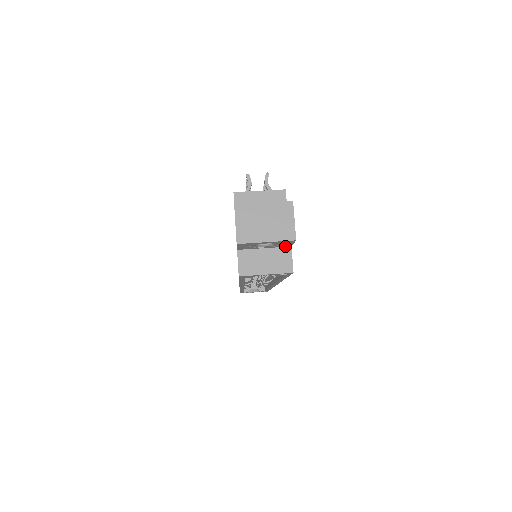
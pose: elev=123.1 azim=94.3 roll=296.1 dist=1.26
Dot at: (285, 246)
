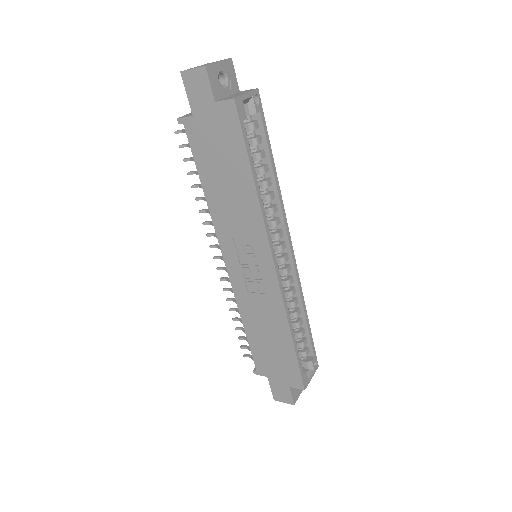
Dot at: (236, 91)
